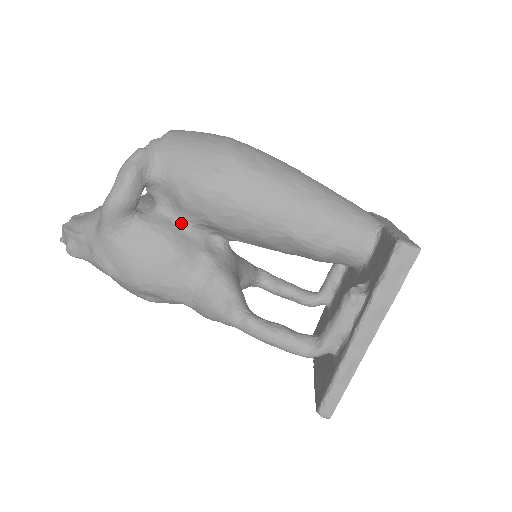
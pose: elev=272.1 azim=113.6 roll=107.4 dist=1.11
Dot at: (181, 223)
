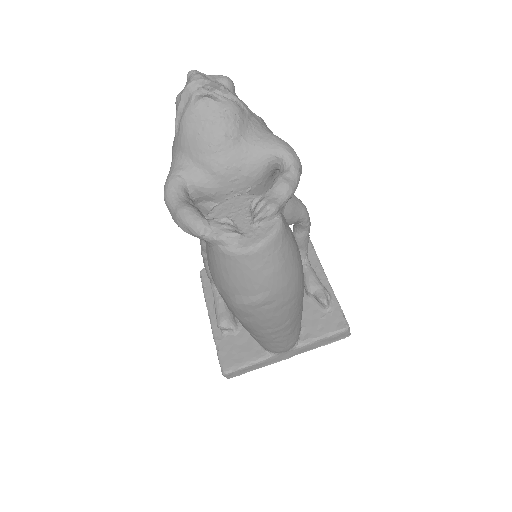
Dot at: occluded
